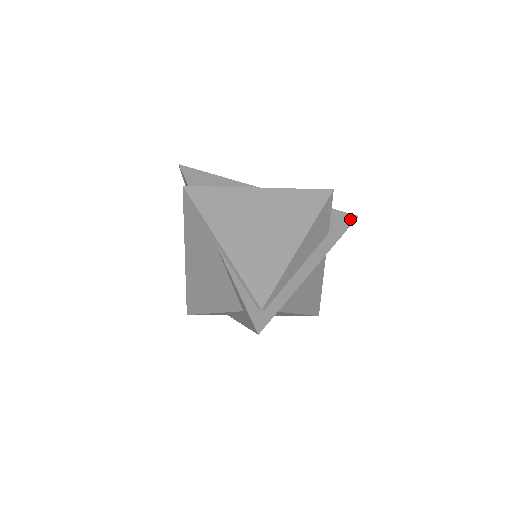
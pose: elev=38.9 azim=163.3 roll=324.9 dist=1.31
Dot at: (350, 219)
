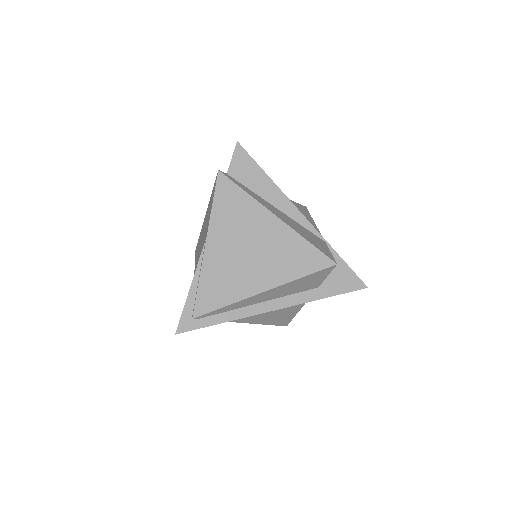
Dot at: (355, 286)
